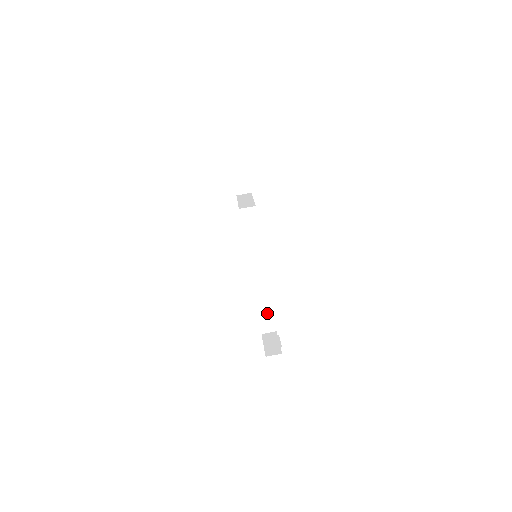
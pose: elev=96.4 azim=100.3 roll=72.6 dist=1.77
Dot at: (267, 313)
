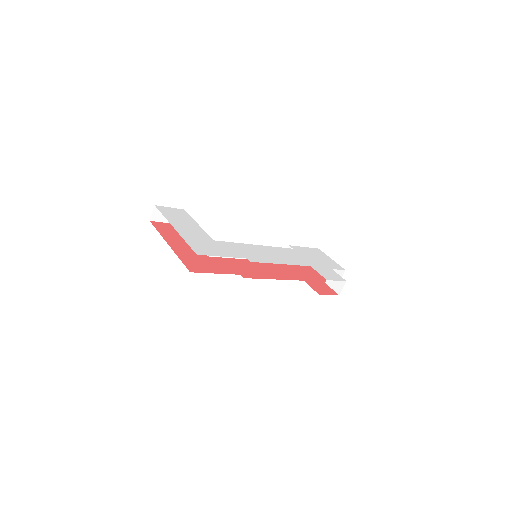
Dot at: occluded
